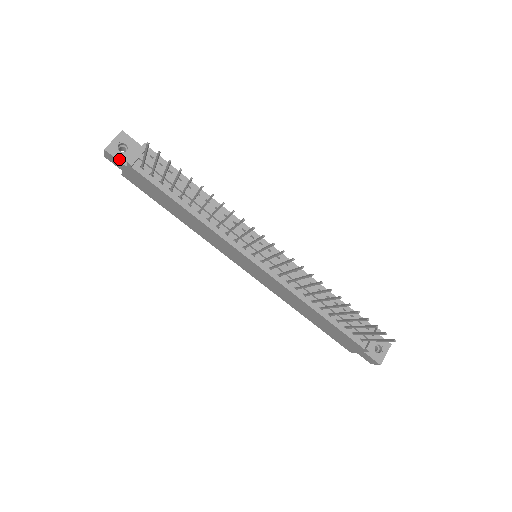
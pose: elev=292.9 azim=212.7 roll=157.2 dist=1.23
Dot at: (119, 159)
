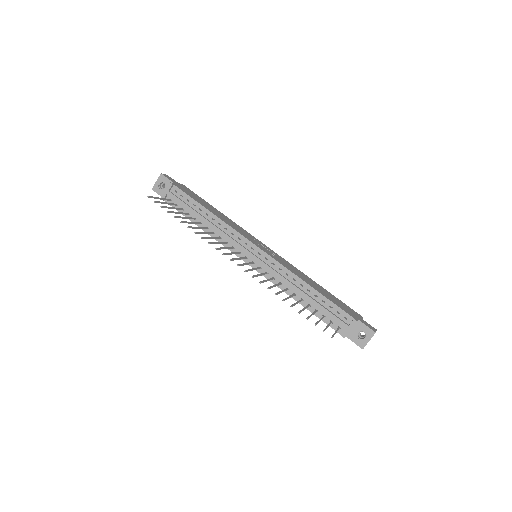
Dot at: (160, 194)
